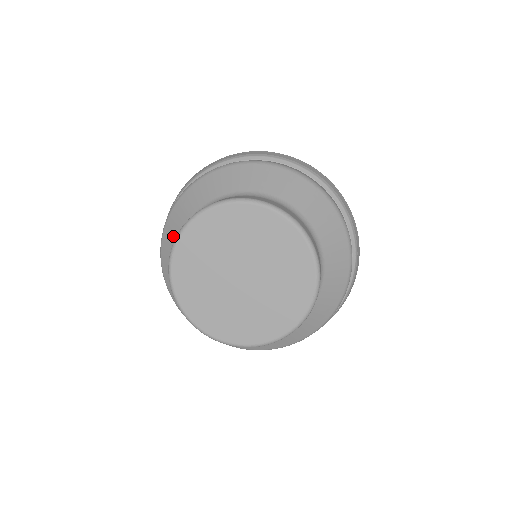
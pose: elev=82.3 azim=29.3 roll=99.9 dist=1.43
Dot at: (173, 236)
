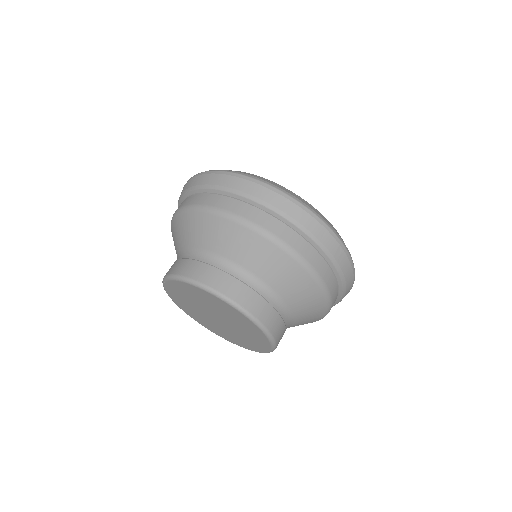
Dot at: (178, 237)
